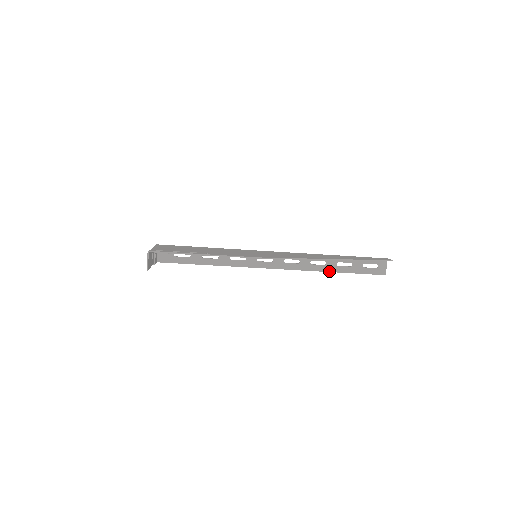
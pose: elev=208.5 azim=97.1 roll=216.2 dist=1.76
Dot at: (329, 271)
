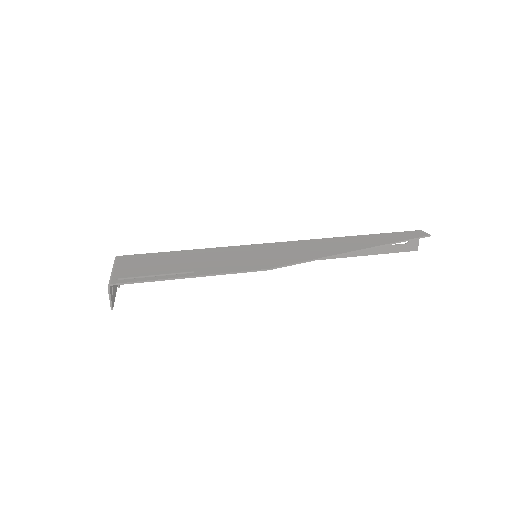
Dot at: (348, 256)
